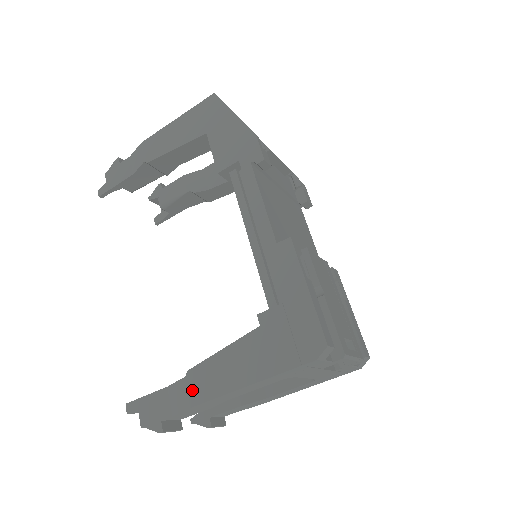
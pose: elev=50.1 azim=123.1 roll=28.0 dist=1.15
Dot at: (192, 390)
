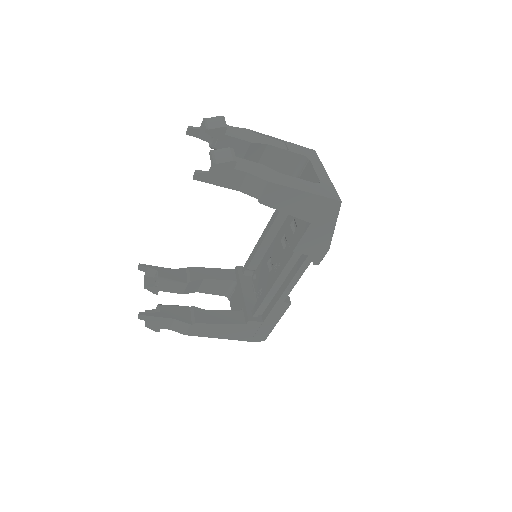
Dot at: (192, 330)
